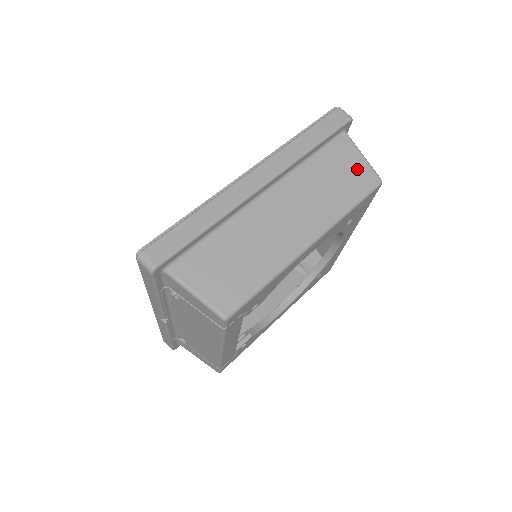
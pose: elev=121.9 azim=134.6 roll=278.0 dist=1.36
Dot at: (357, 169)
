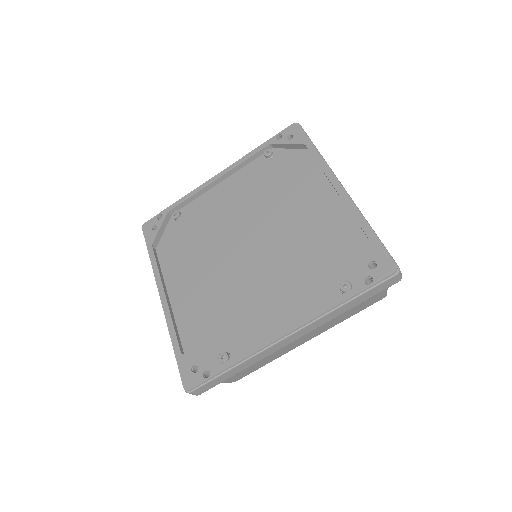
Dot at: (374, 297)
